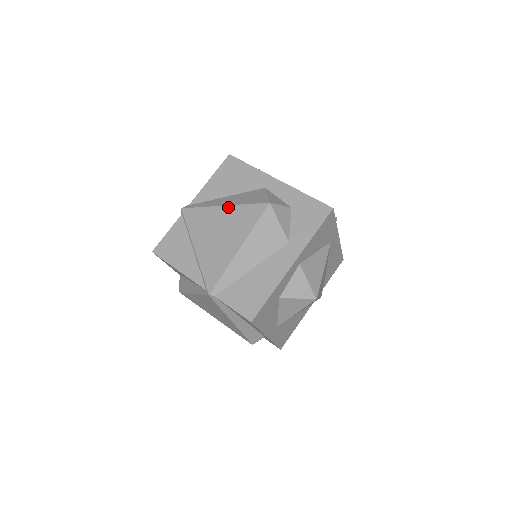
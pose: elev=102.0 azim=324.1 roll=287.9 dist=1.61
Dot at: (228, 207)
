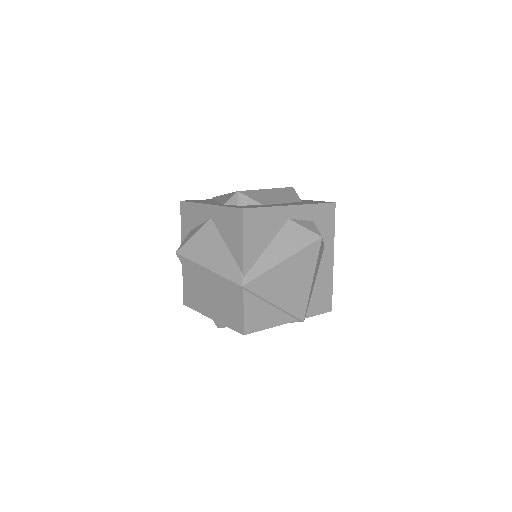
Dot at: (289, 259)
